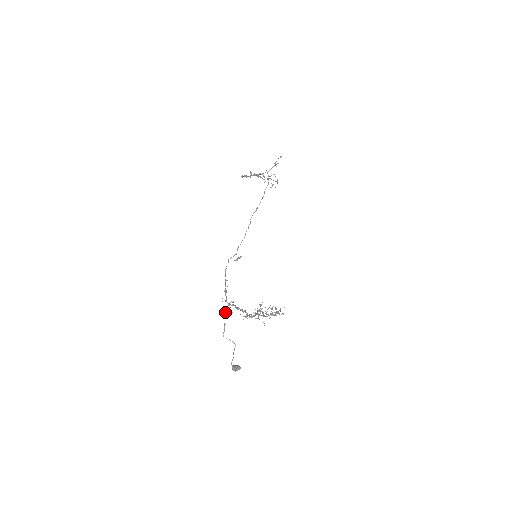
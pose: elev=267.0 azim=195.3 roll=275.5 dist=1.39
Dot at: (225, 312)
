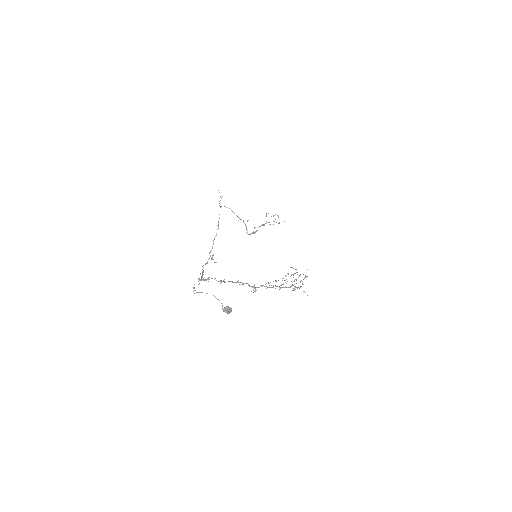
Dot at: occluded
